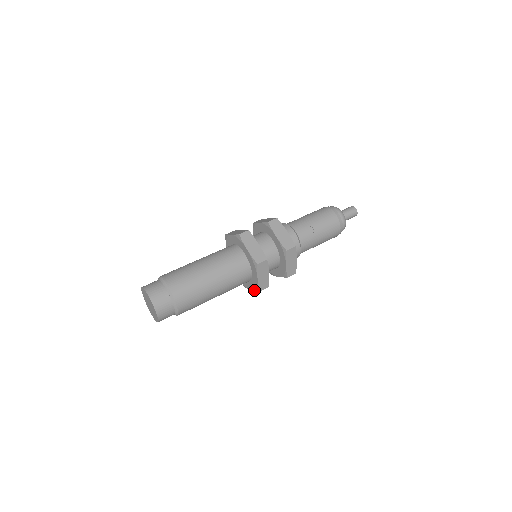
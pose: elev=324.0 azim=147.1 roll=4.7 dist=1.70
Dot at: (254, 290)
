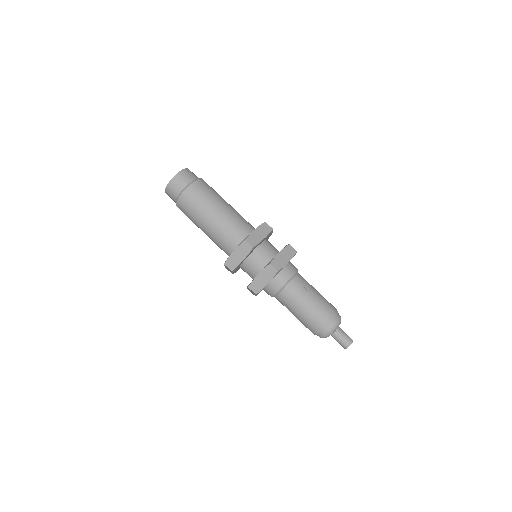
Dot at: occluded
